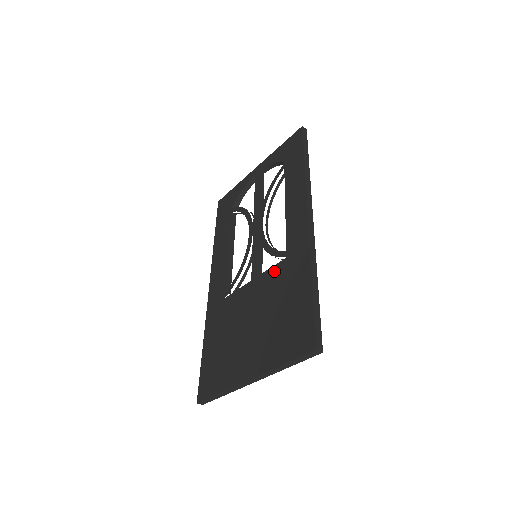
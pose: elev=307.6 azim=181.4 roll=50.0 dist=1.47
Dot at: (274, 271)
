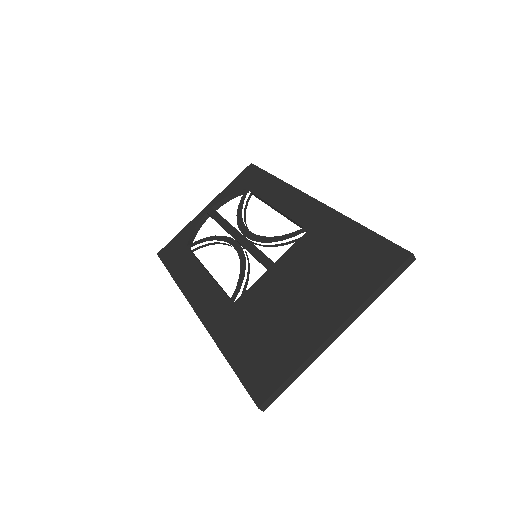
Dot at: (299, 246)
